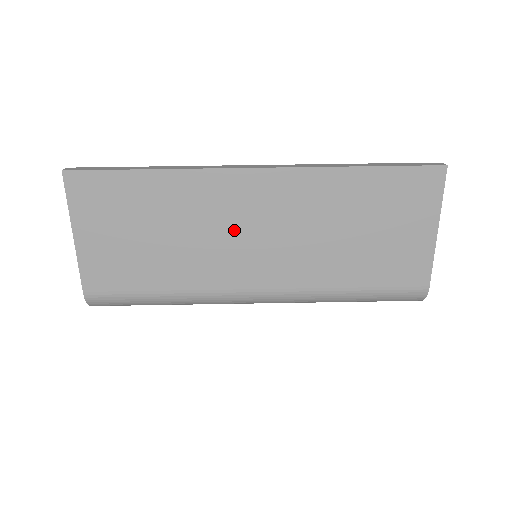
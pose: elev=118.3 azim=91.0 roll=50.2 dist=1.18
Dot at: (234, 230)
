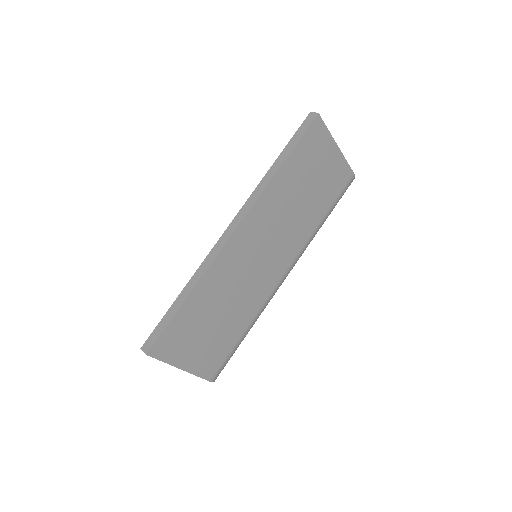
Dot at: (251, 266)
